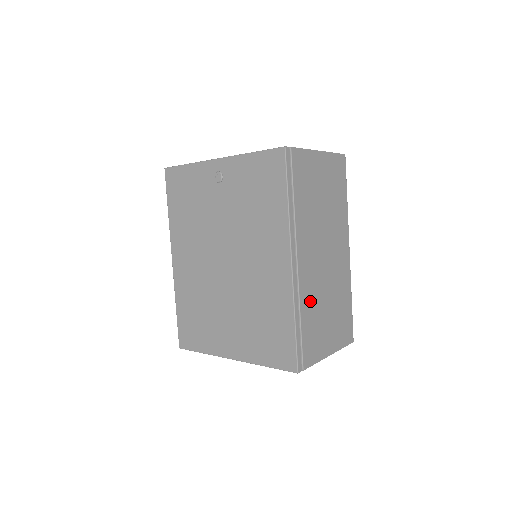
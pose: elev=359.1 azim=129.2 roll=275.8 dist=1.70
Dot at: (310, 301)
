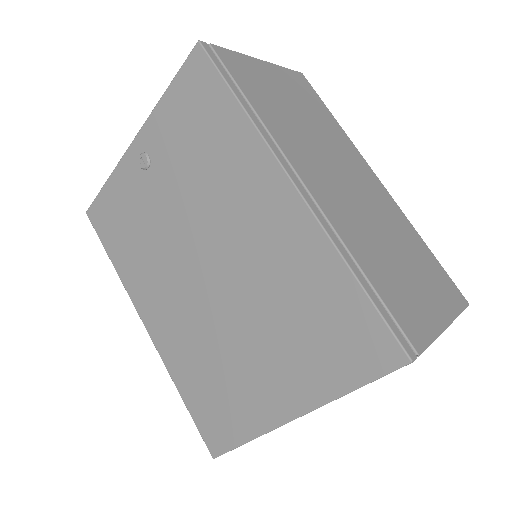
Dot at: (360, 242)
